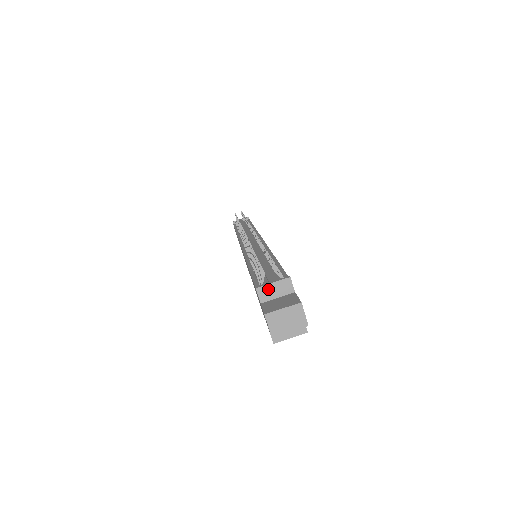
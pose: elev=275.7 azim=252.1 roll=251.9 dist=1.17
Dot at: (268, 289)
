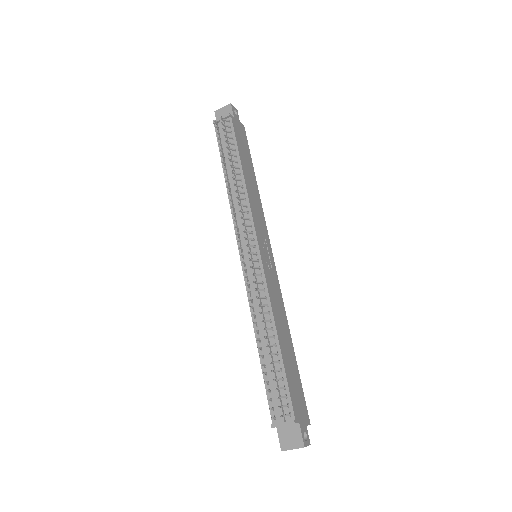
Dot at: (280, 426)
